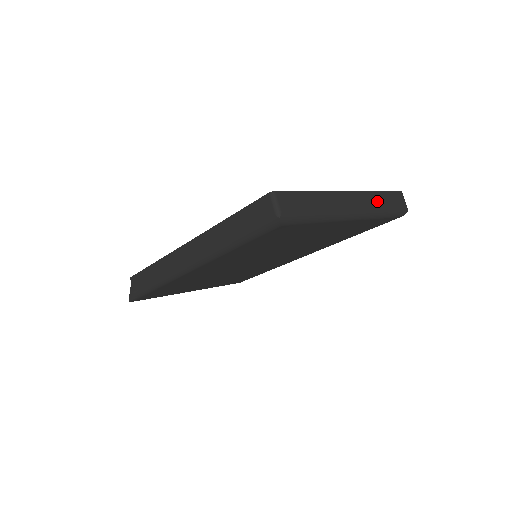
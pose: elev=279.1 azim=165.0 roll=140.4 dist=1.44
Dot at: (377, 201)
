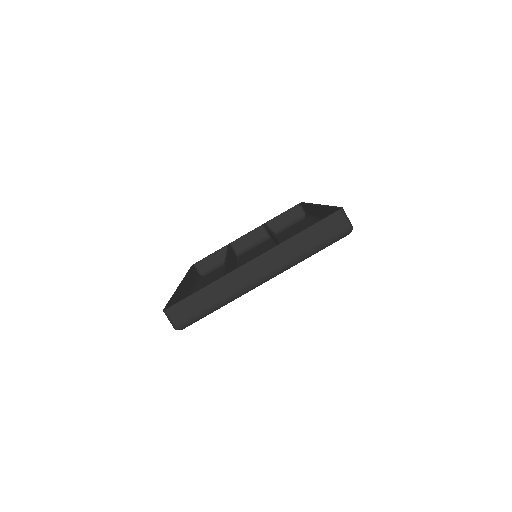
Dot at: (297, 247)
